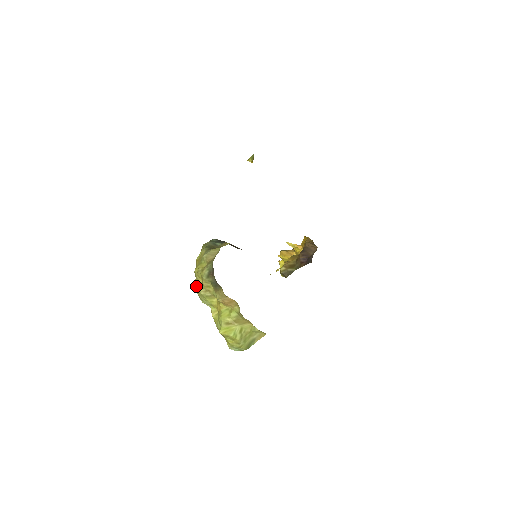
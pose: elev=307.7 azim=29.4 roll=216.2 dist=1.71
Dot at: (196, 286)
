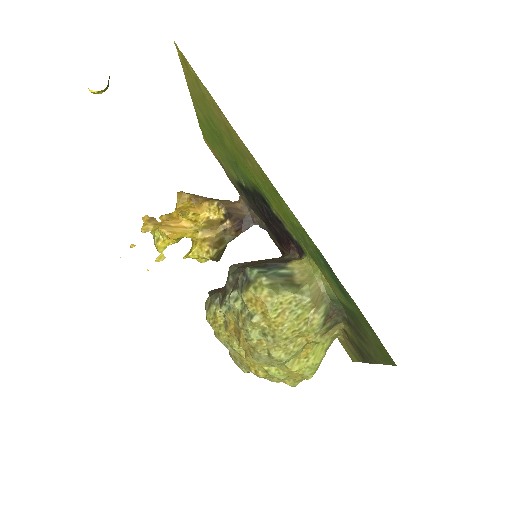
Dot at: (293, 352)
